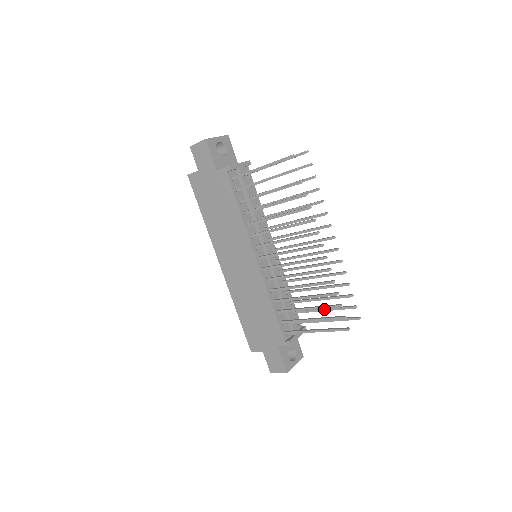
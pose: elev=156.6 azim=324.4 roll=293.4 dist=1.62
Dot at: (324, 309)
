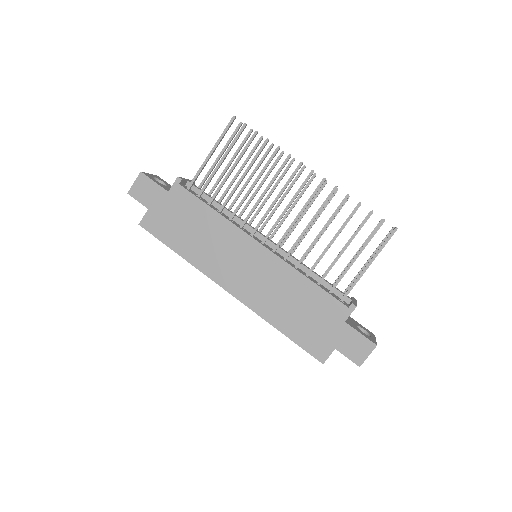
Dot at: (356, 253)
